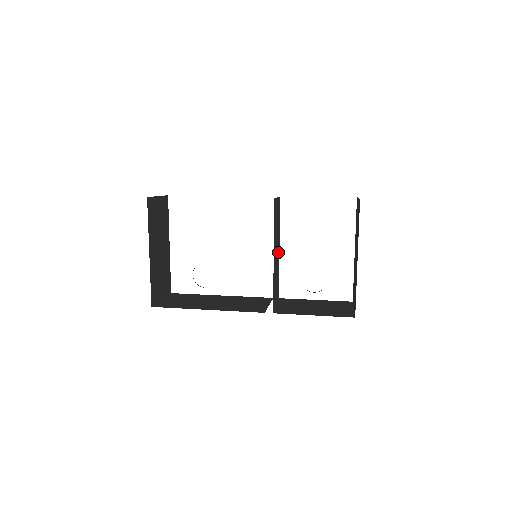
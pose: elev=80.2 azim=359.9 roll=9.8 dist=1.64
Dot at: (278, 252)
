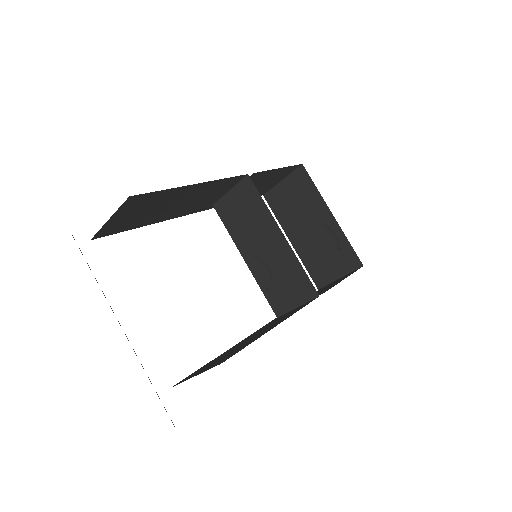
Dot at: occluded
